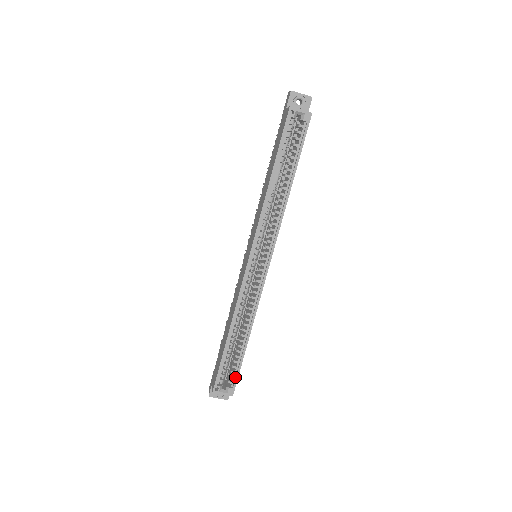
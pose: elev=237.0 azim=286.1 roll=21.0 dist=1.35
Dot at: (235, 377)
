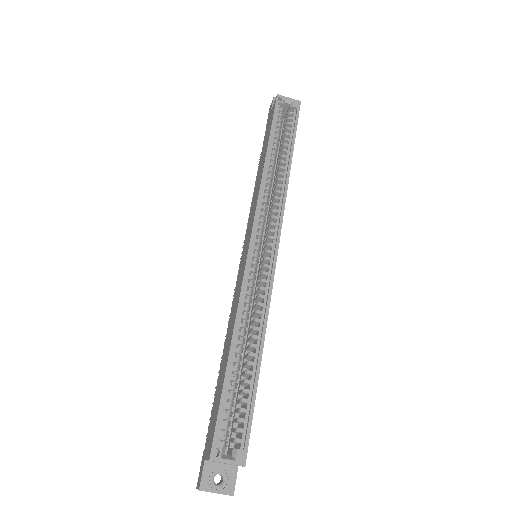
Dot at: (246, 429)
